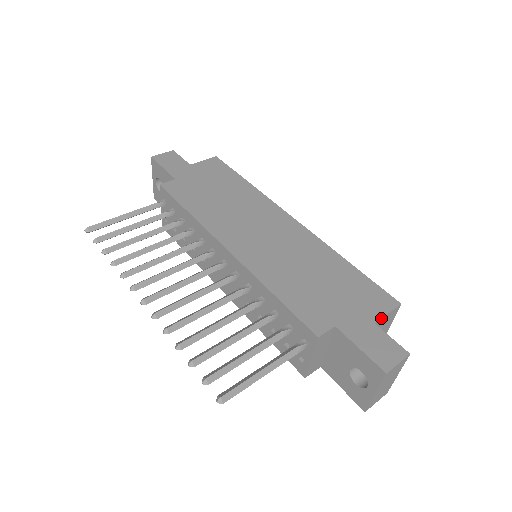
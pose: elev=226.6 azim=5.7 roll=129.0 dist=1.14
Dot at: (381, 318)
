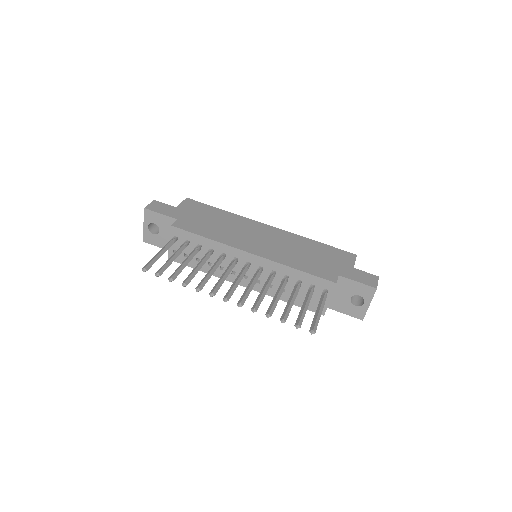
Dot at: (354, 264)
